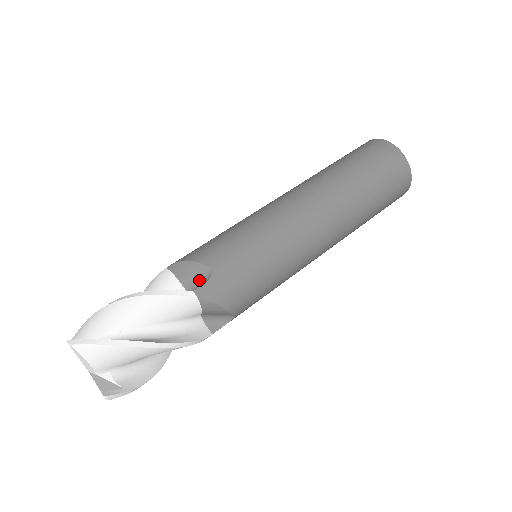
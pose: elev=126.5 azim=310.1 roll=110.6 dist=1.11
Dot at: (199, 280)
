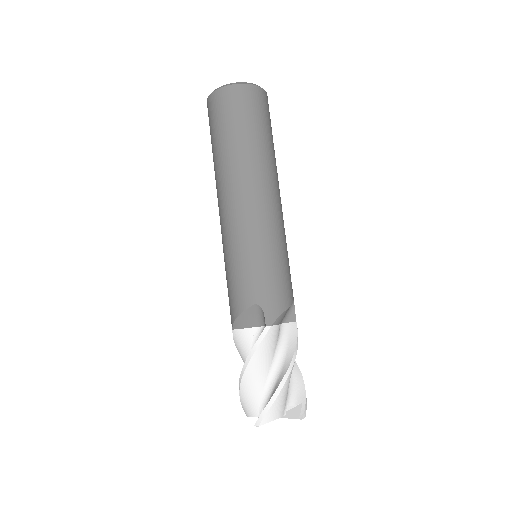
Dot at: (258, 316)
